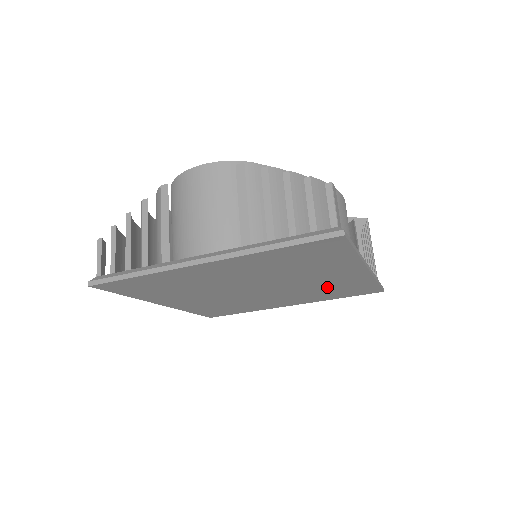
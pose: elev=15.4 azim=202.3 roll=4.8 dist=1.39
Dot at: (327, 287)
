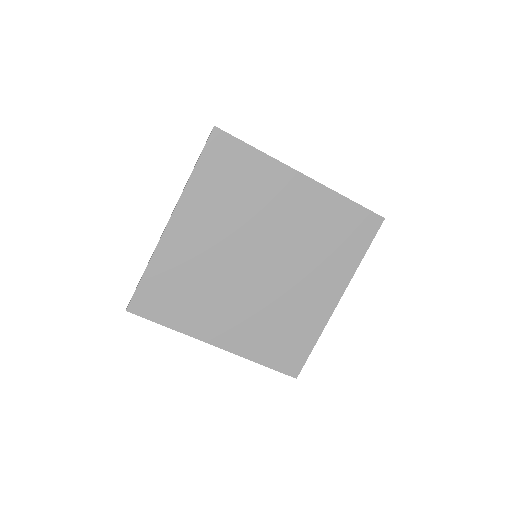
Dot at: (316, 231)
